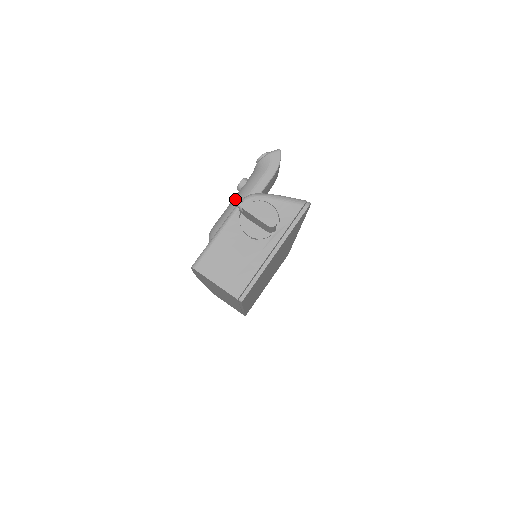
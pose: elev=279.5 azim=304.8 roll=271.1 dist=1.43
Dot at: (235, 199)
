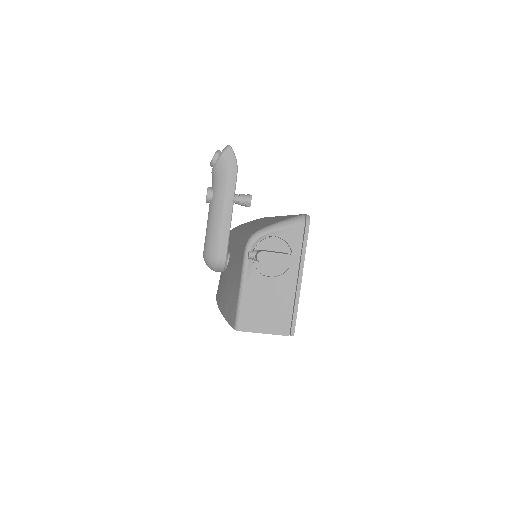
Dot at: (212, 215)
